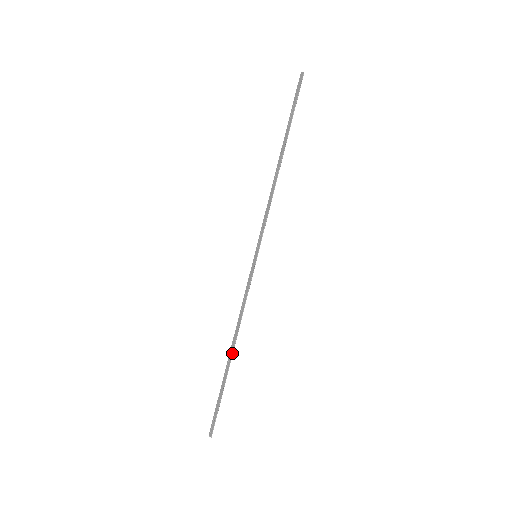
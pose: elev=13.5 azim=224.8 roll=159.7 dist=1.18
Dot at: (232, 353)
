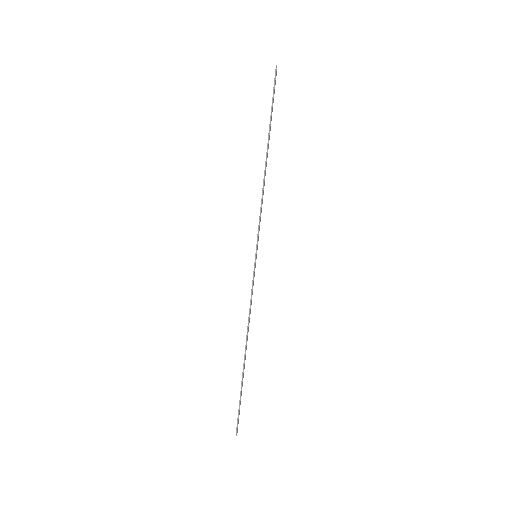
Dot at: (245, 353)
